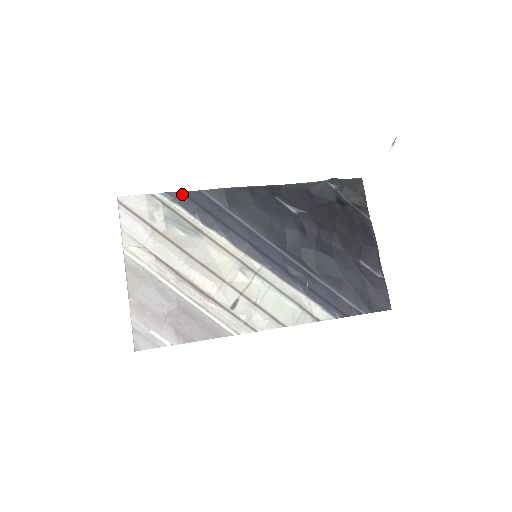
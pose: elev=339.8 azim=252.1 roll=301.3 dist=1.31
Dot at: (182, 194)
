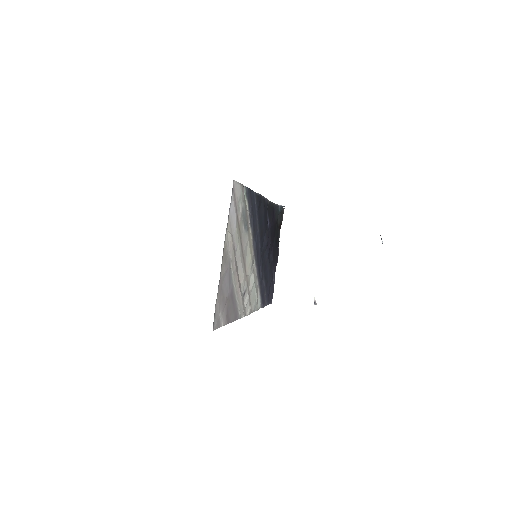
Dot at: (250, 191)
